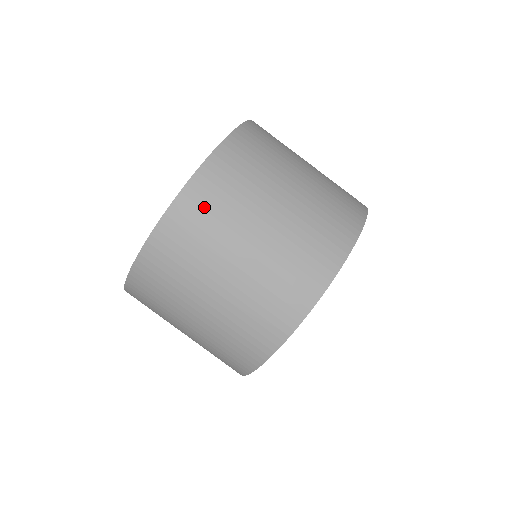
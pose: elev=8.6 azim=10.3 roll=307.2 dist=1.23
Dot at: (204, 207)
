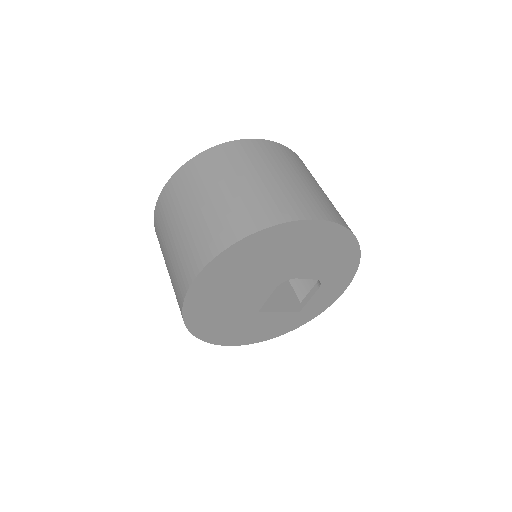
Dot at: (284, 153)
